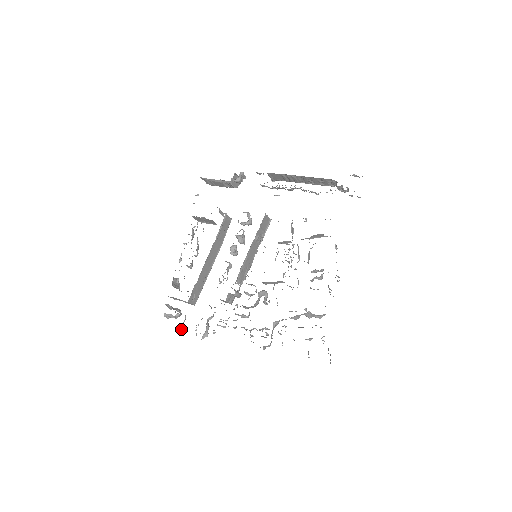
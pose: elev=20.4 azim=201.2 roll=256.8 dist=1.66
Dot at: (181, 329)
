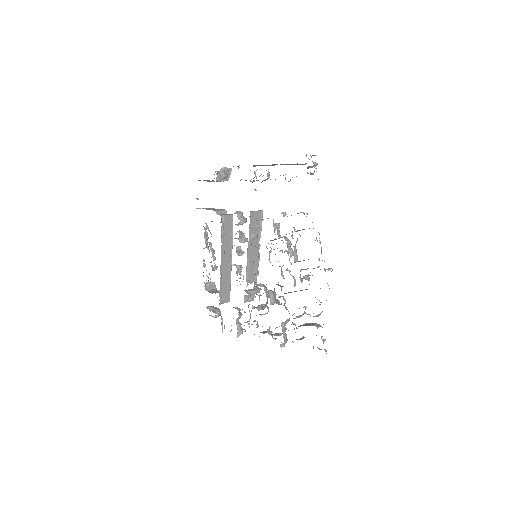
Dot at: (222, 329)
